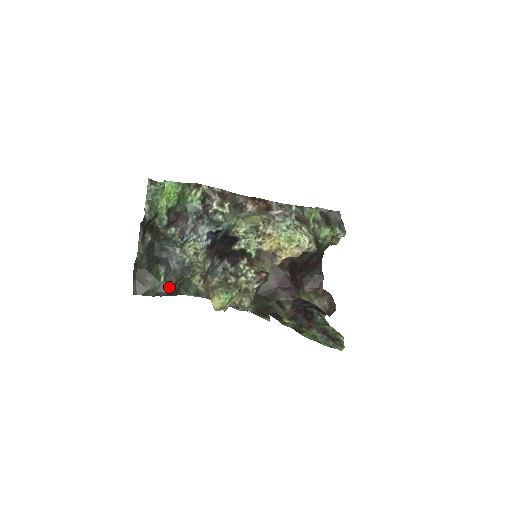
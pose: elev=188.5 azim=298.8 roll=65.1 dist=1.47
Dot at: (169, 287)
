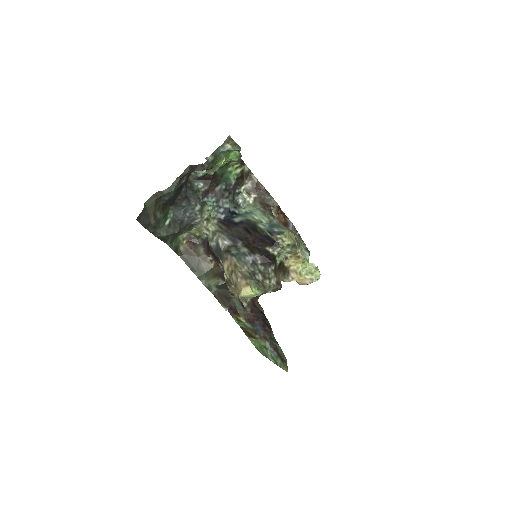
Dot at: (169, 233)
